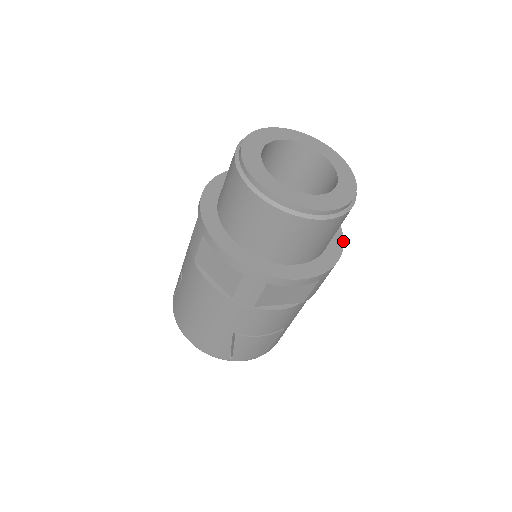
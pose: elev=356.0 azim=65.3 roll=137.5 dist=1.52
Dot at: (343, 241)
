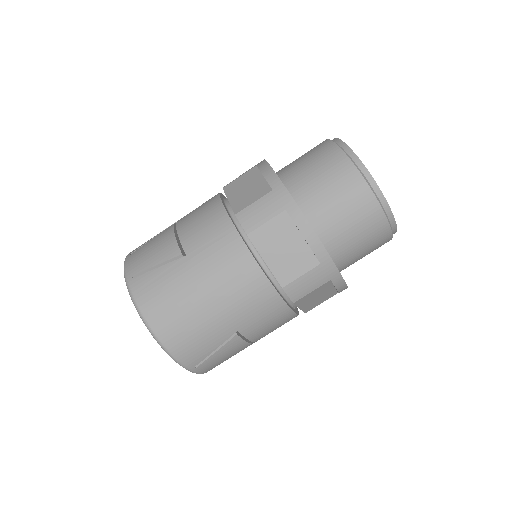
Dot at: occluded
